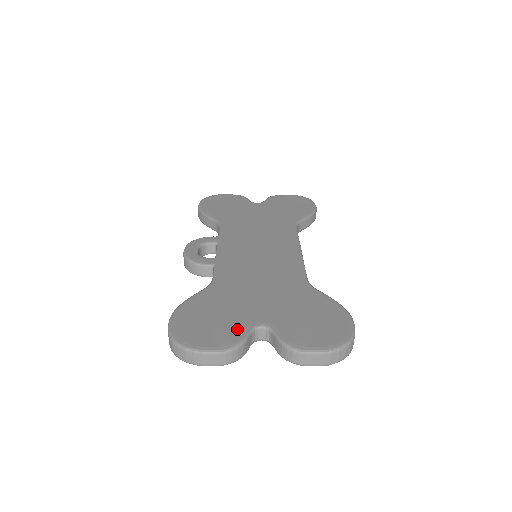
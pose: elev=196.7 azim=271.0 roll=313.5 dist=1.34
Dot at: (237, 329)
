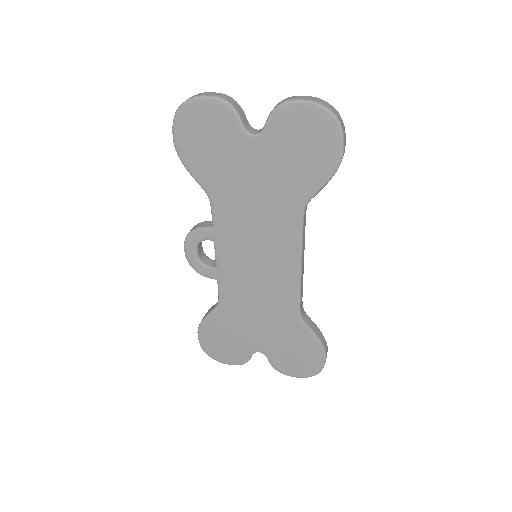
Dot at: (243, 353)
